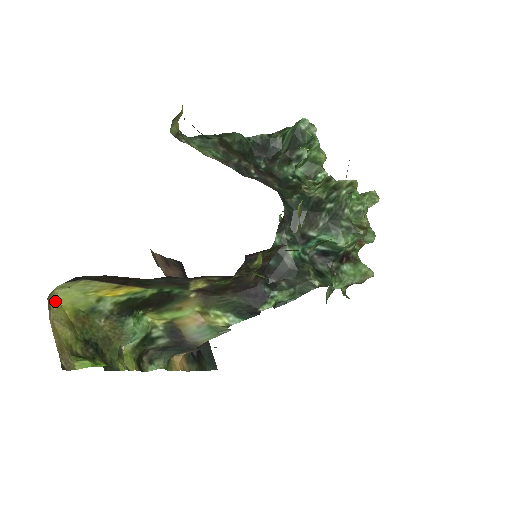
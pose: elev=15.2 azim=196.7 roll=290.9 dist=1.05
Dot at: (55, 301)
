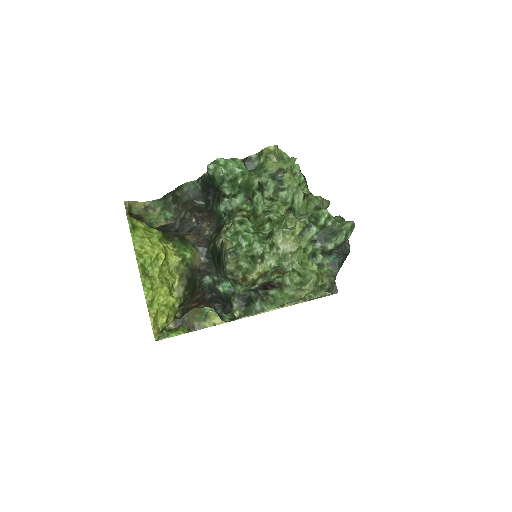
Dot at: occluded
